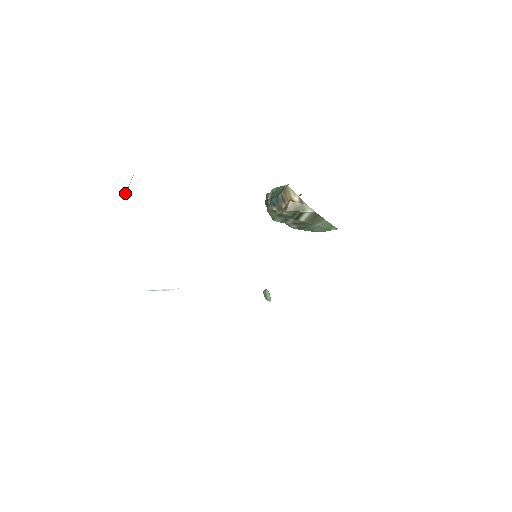
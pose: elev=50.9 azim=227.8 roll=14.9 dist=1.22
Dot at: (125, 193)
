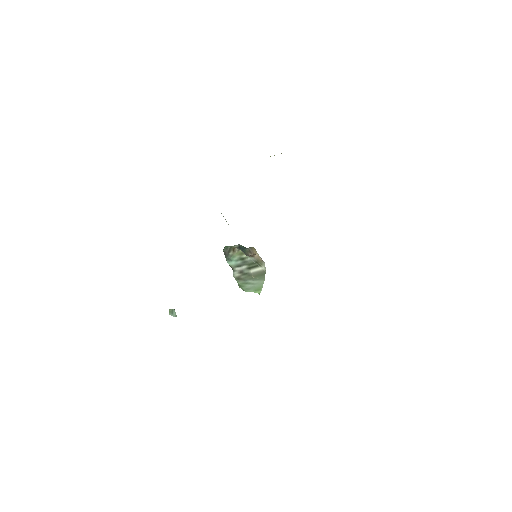
Dot at: (270, 156)
